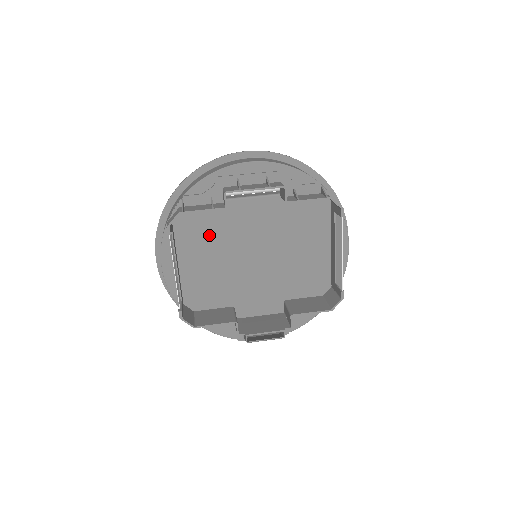
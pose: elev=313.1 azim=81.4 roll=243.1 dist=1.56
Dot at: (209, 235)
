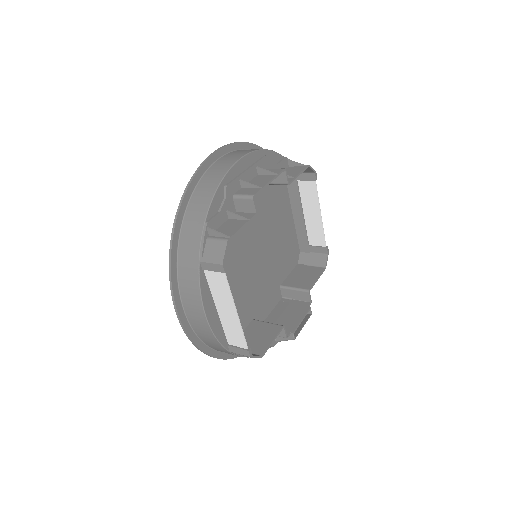
Dot at: occluded
